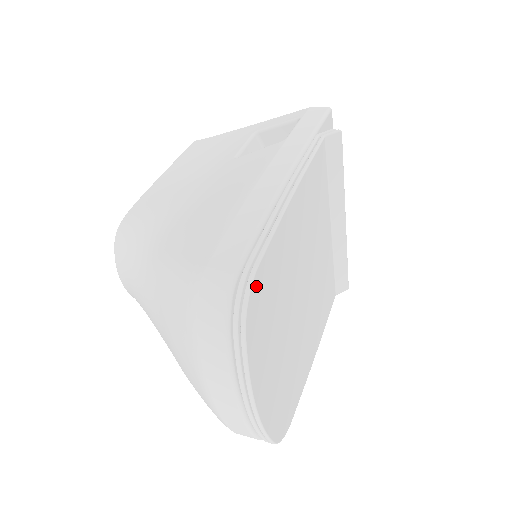
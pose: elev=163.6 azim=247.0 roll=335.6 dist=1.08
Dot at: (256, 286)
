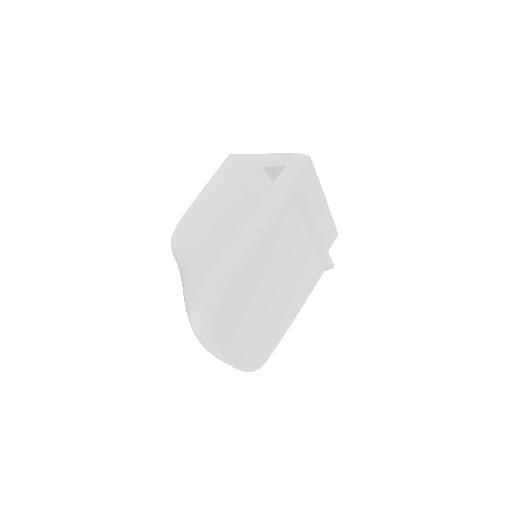
Dot at: (218, 313)
